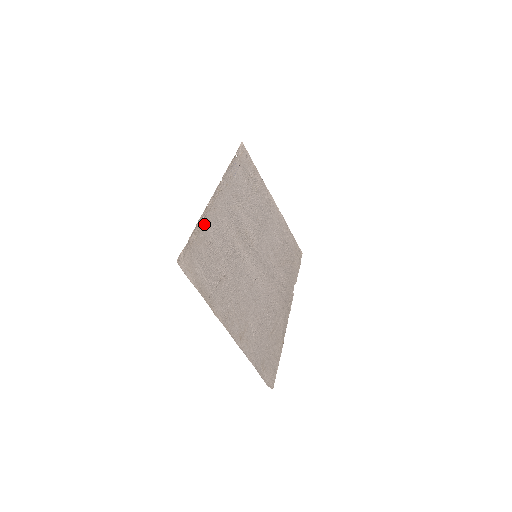
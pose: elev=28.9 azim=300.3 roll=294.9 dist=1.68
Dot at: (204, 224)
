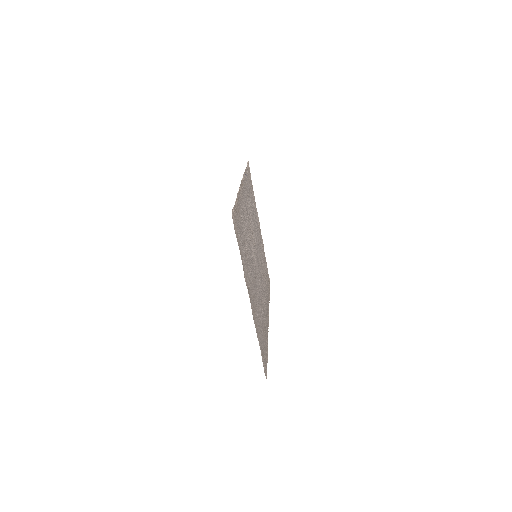
Dot at: (239, 200)
